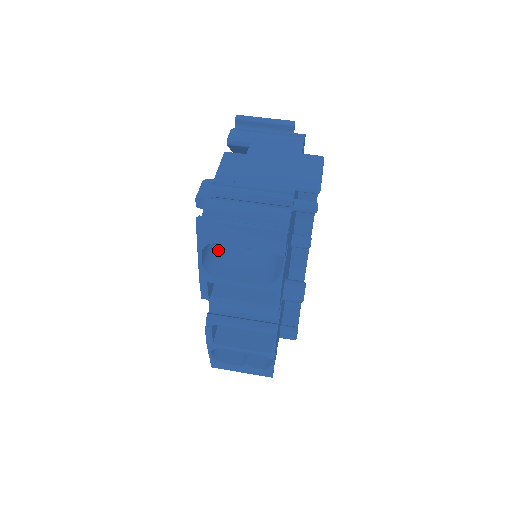
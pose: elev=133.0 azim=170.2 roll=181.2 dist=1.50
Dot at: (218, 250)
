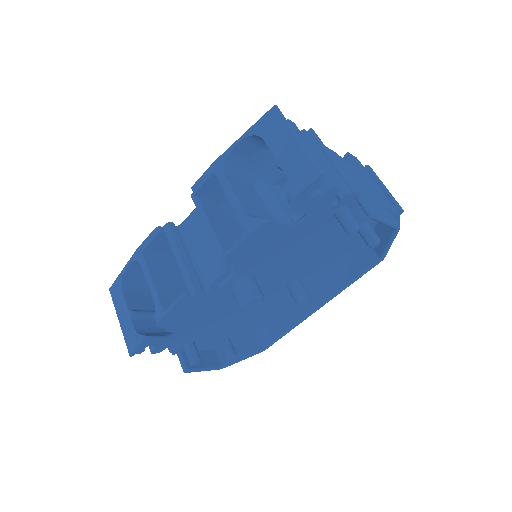
Dot at: (249, 176)
